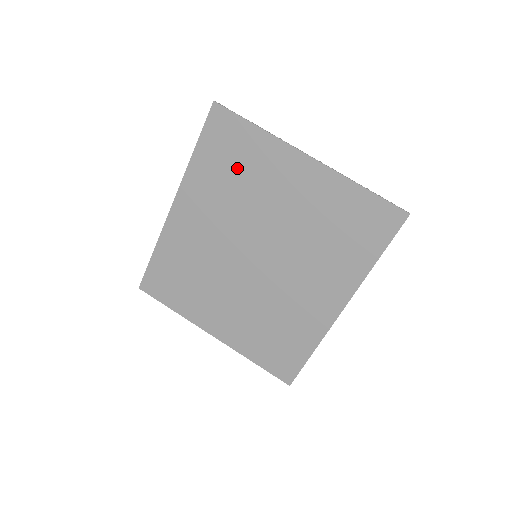
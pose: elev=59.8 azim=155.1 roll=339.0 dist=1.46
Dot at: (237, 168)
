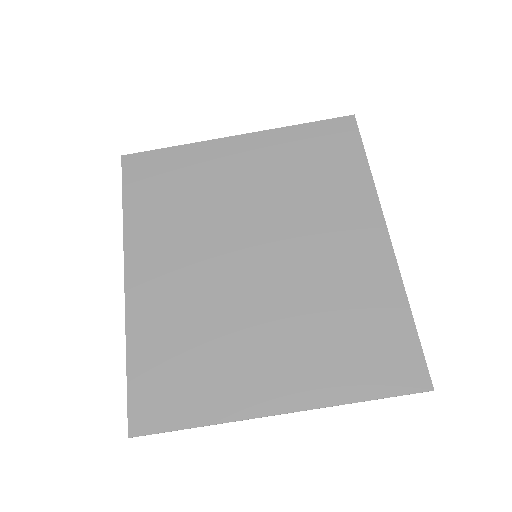
Dot at: (177, 190)
